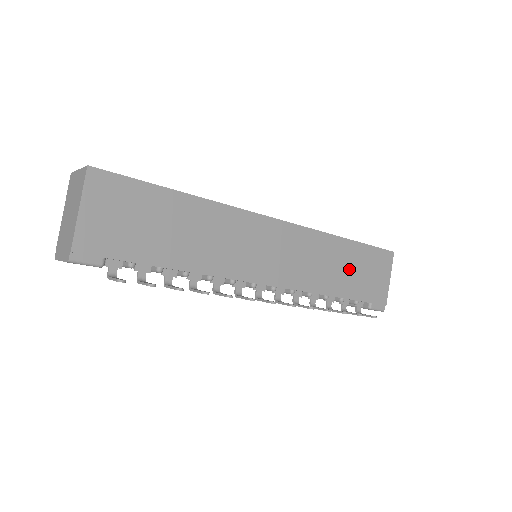
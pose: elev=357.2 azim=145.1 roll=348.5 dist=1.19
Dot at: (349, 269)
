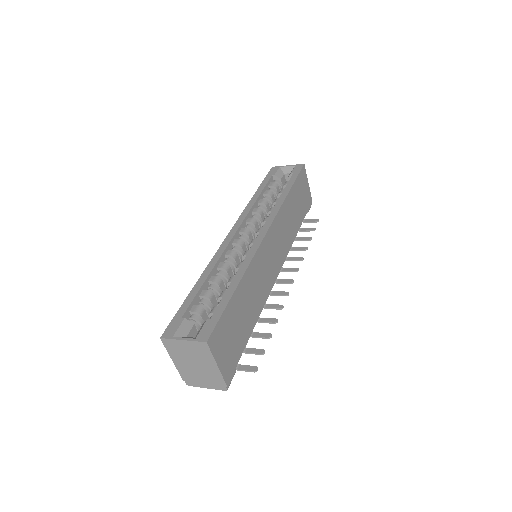
Dot at: (296, 207)
